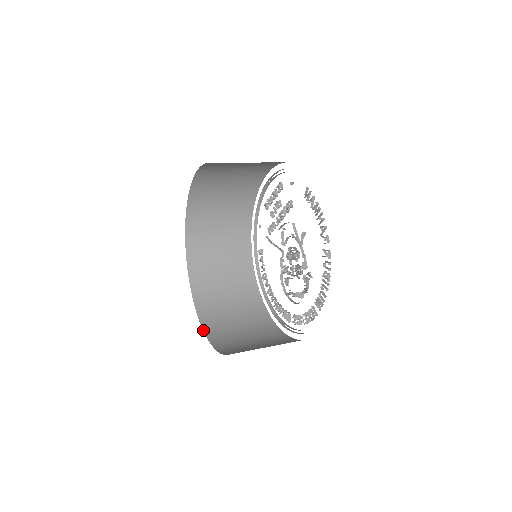
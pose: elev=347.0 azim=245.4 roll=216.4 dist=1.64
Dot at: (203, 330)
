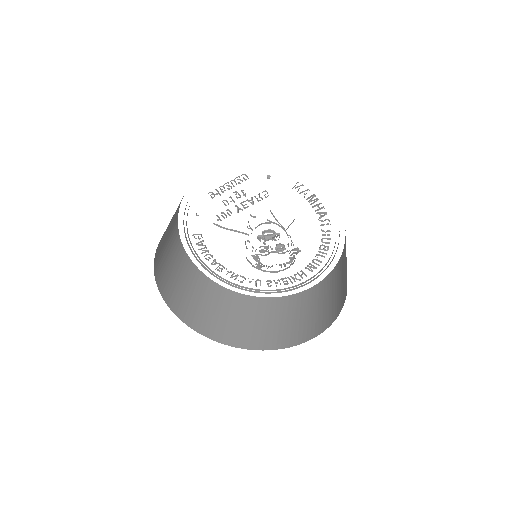
Dot at: occluded
